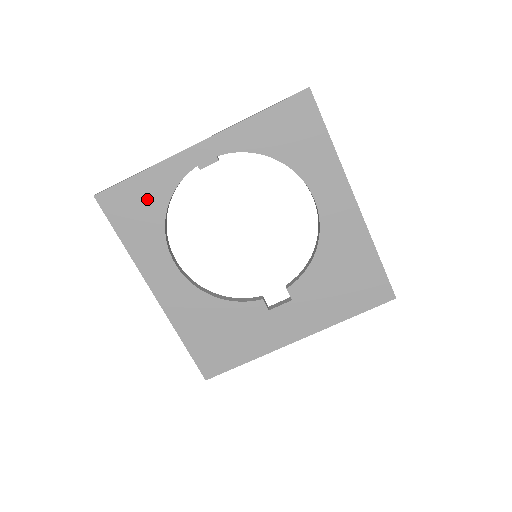
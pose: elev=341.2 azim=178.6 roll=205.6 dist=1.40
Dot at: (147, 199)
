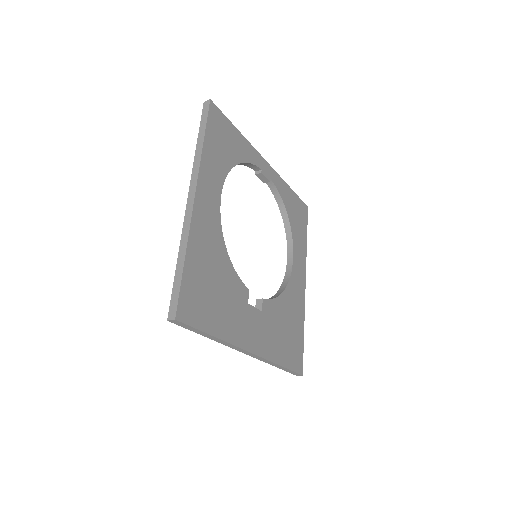
Dot at: (233, 145)
